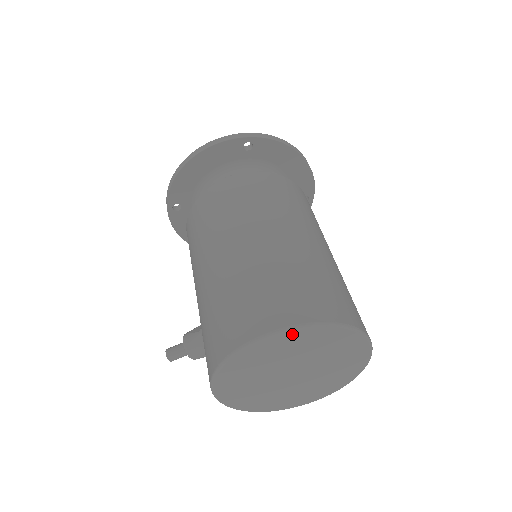
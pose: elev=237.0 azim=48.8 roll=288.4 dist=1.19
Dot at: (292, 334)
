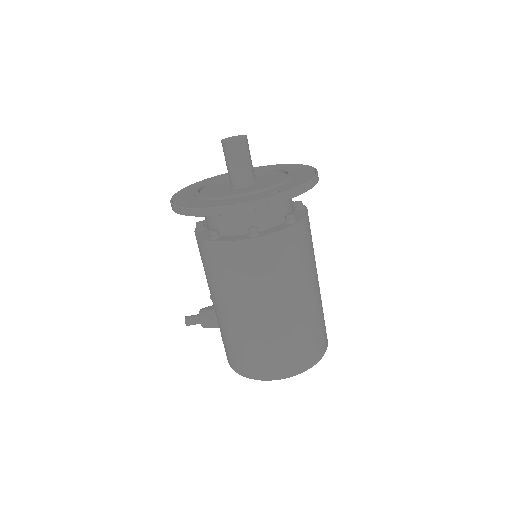
Dot at: occluded
